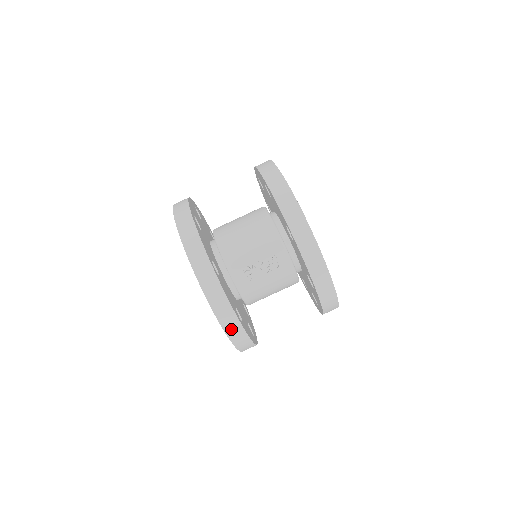
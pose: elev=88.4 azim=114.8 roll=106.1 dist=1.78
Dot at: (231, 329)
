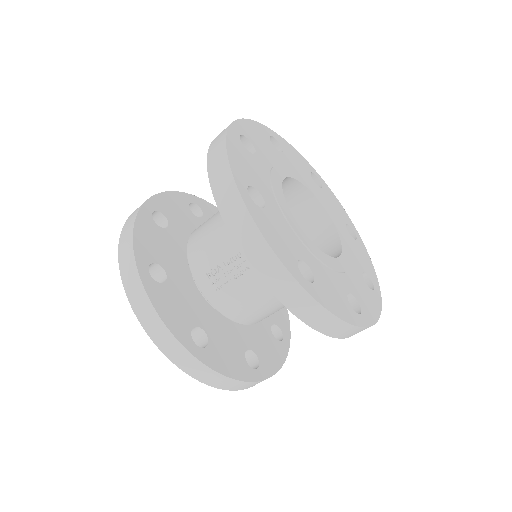
Dot at: (177, 357)
